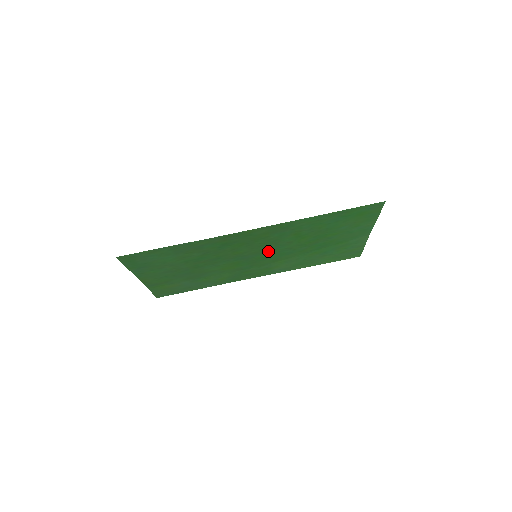
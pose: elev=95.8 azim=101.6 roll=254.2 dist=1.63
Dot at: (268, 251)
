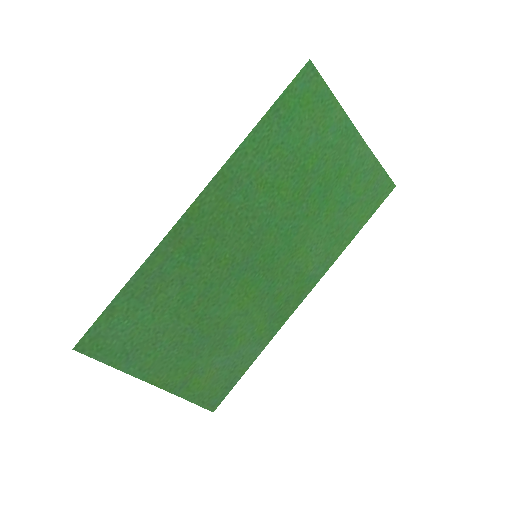
Dot at: (262, 238)
